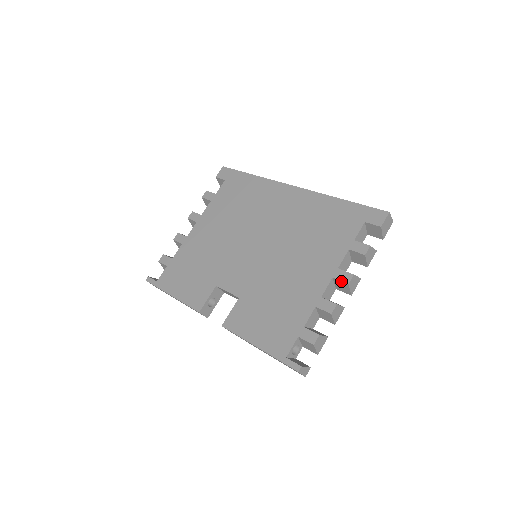
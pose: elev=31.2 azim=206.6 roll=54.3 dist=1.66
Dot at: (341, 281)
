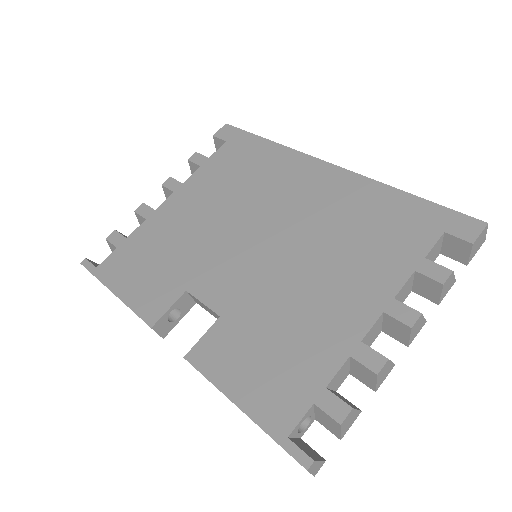
Dot at: (398, 320)
